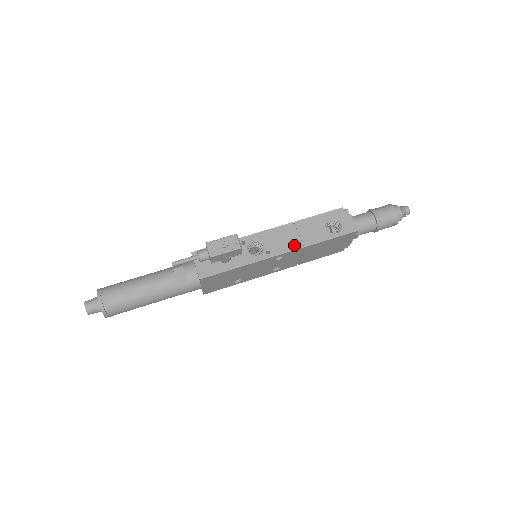
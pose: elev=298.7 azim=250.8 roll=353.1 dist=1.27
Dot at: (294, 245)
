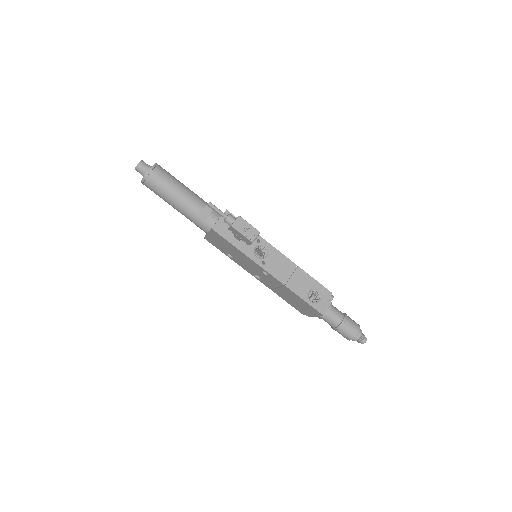
Dot at: (281, 277)
